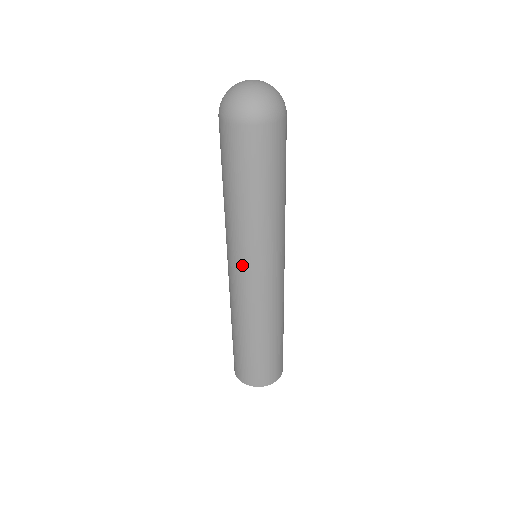
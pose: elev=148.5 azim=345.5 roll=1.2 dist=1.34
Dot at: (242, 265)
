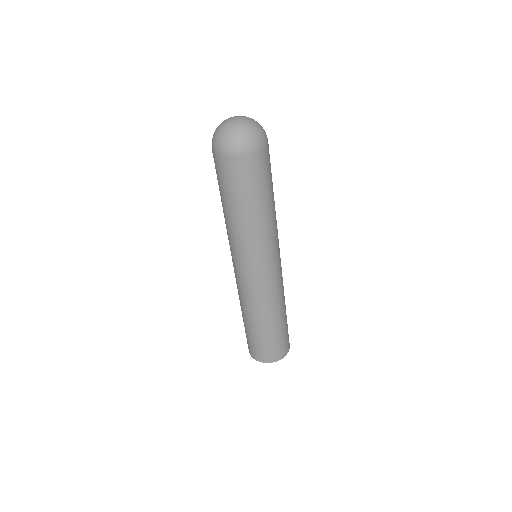
Dot at: (235, 262)
